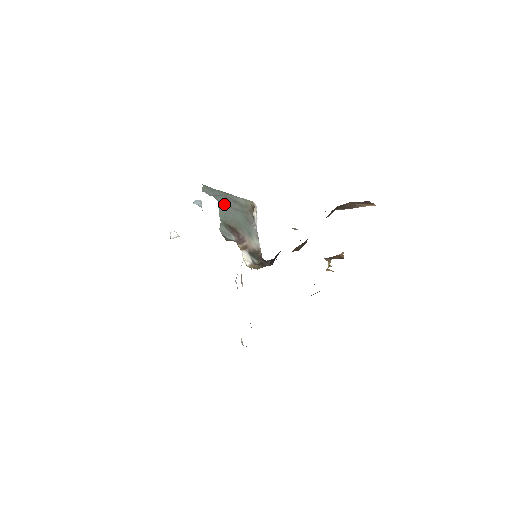
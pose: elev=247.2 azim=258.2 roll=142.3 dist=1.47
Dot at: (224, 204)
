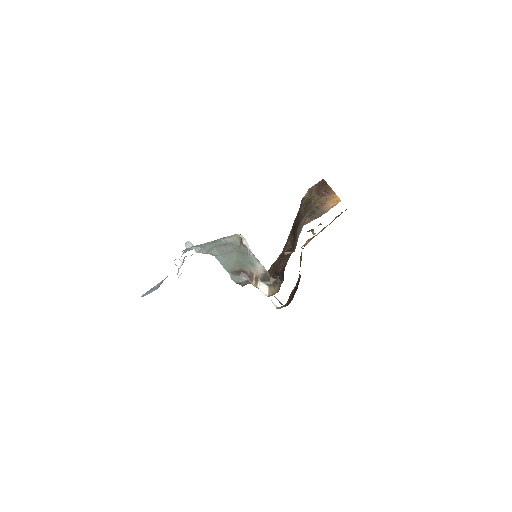
Dot at: (220, 255)
